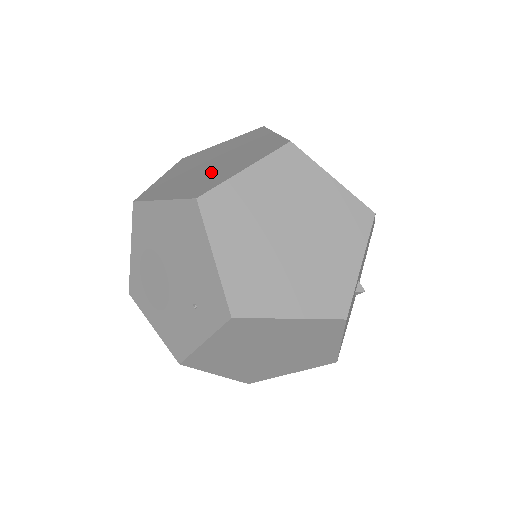
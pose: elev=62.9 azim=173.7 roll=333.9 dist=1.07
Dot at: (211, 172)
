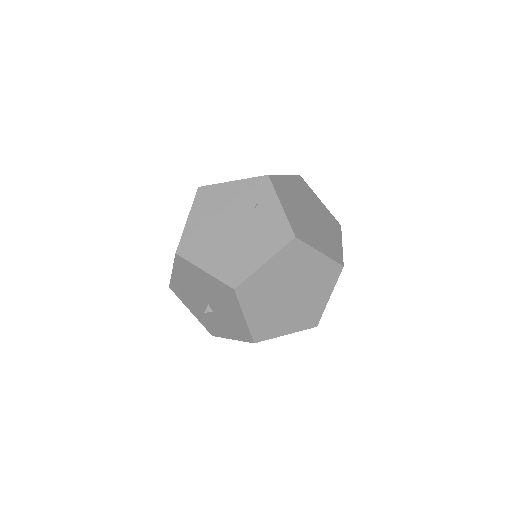
Dot at: occluded
